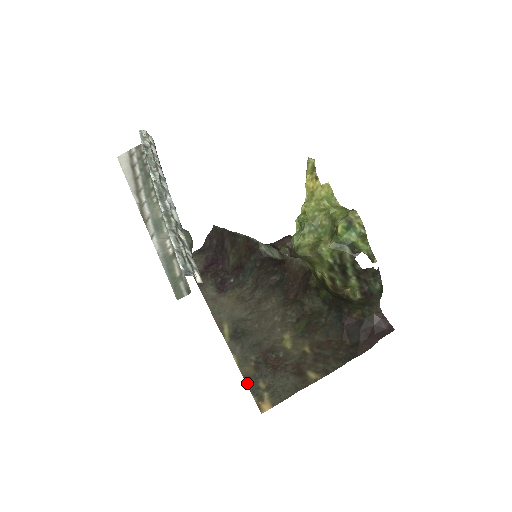
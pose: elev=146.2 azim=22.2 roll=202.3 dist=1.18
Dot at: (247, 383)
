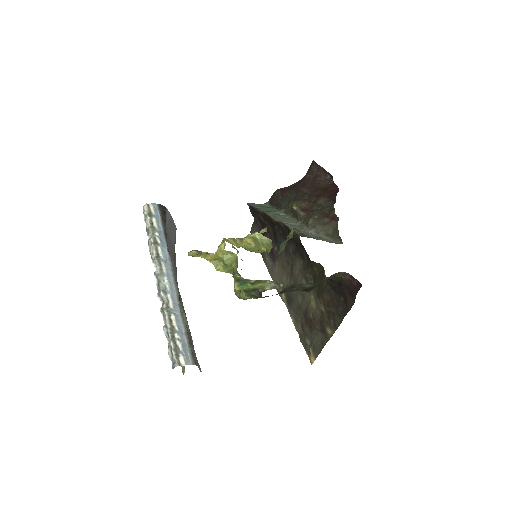
Dot at: (301, 341)
